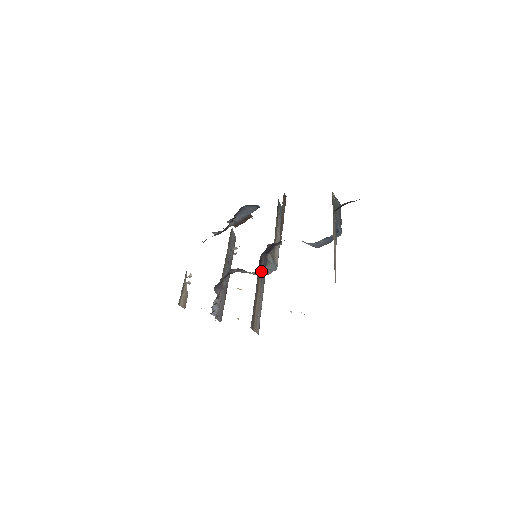
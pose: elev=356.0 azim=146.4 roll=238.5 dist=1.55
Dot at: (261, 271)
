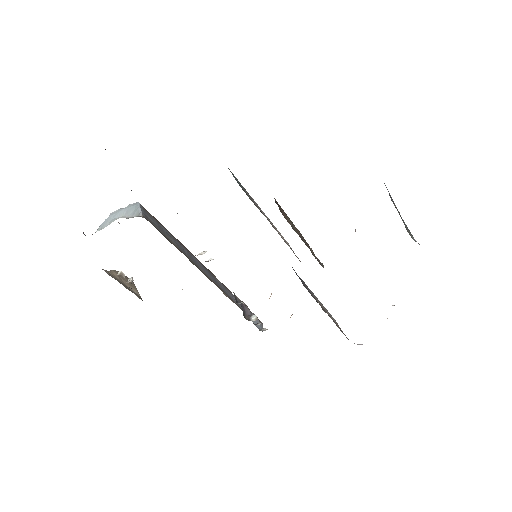
Dot at: (309, 292)
